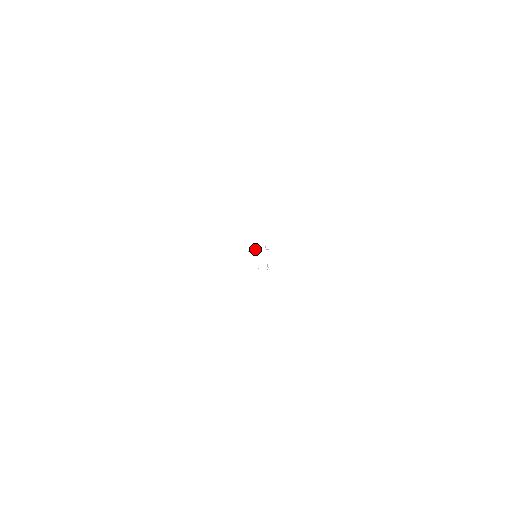
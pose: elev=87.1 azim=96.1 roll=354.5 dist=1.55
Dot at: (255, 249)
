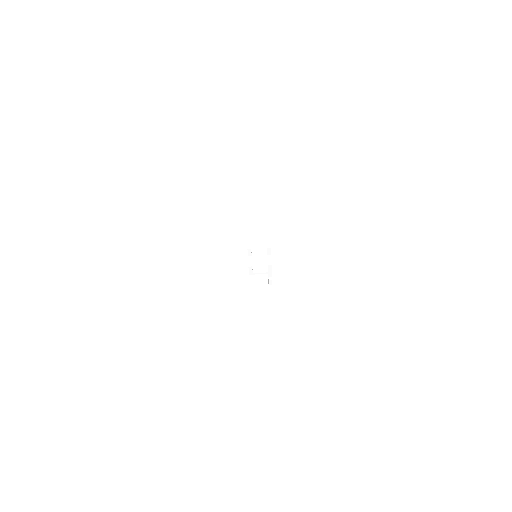
Dot at: (256, 254)
